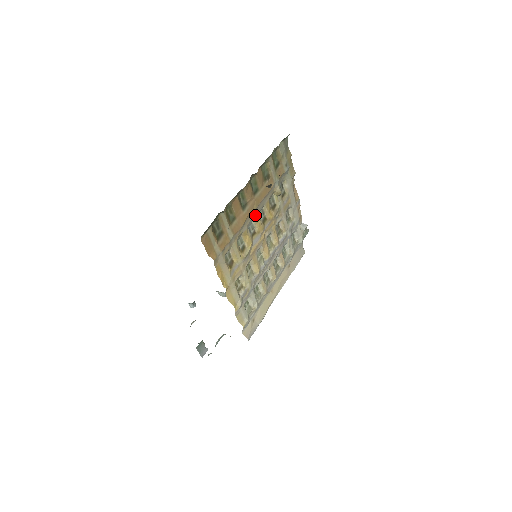
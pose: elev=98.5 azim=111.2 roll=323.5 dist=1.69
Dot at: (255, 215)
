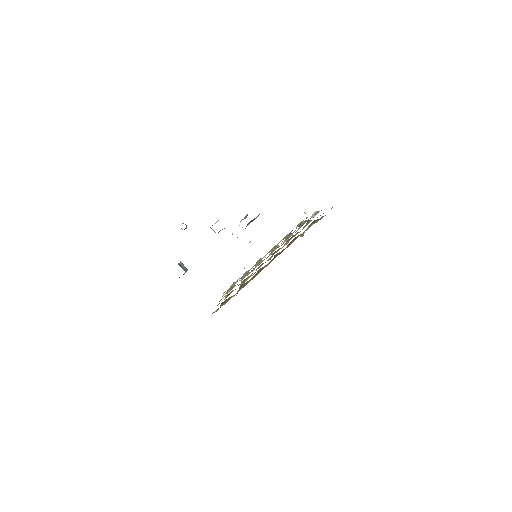
Dot at: occluded
